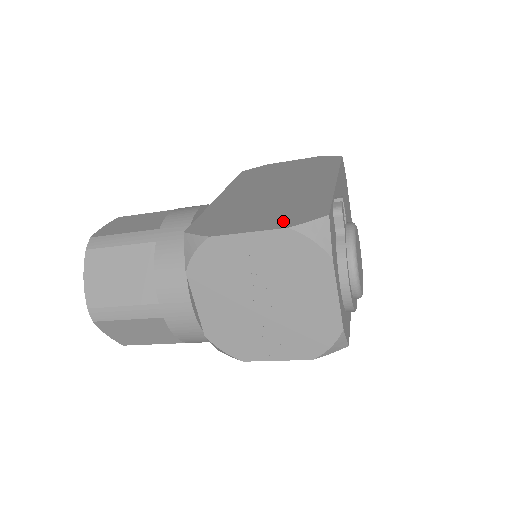
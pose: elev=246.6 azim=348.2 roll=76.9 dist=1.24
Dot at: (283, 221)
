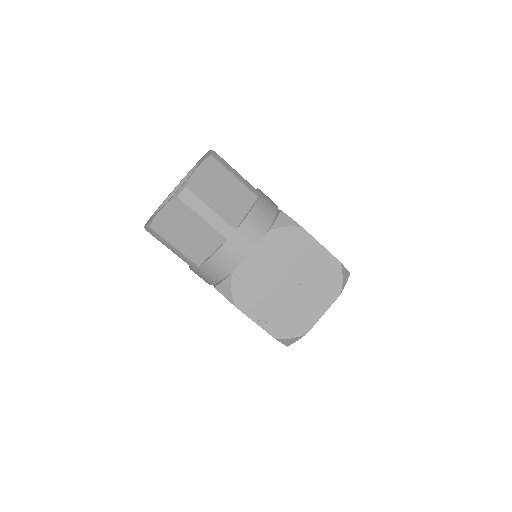
Dot at: occluded
